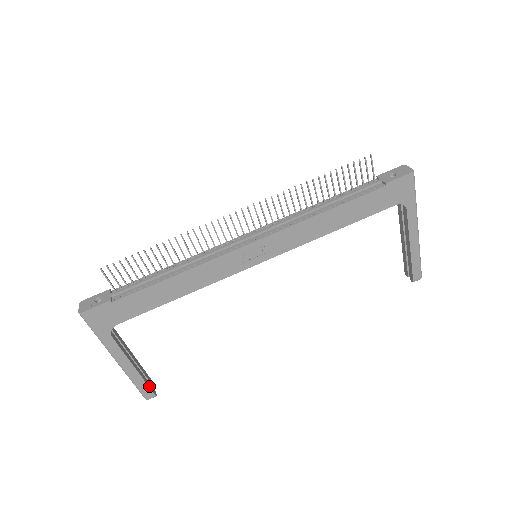
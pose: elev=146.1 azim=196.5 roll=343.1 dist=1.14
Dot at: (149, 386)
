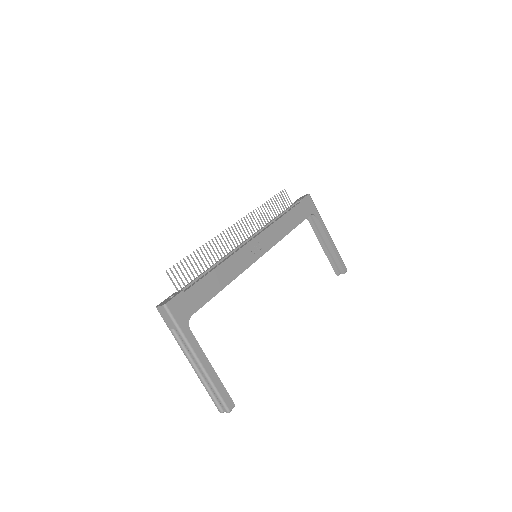
Dot at: (227, 393)
